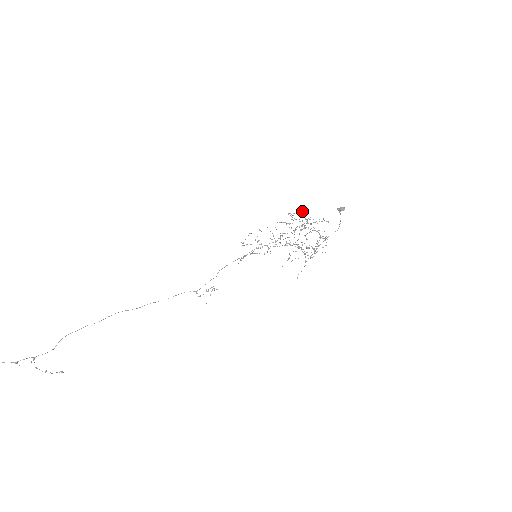
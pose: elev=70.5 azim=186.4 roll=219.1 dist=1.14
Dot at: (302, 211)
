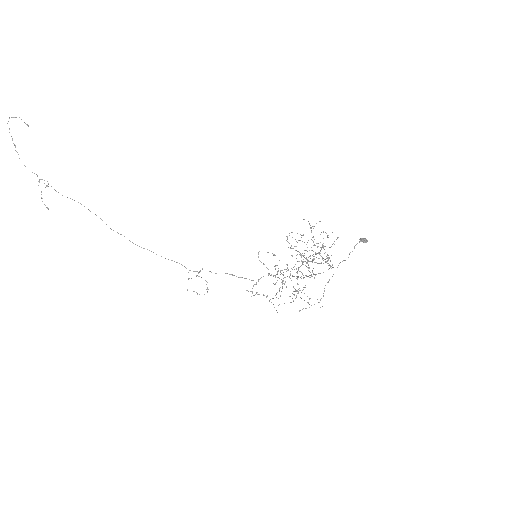
Dot at: occluded
